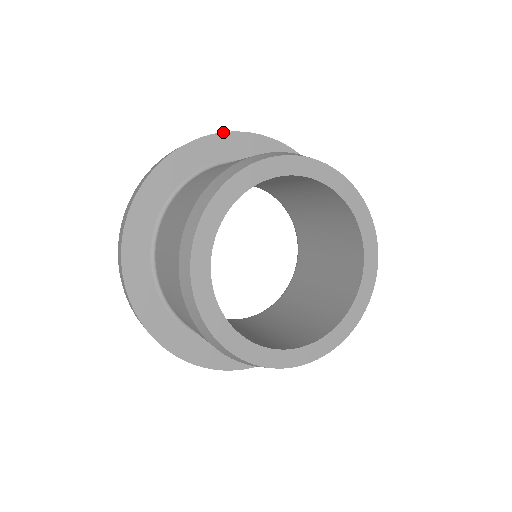
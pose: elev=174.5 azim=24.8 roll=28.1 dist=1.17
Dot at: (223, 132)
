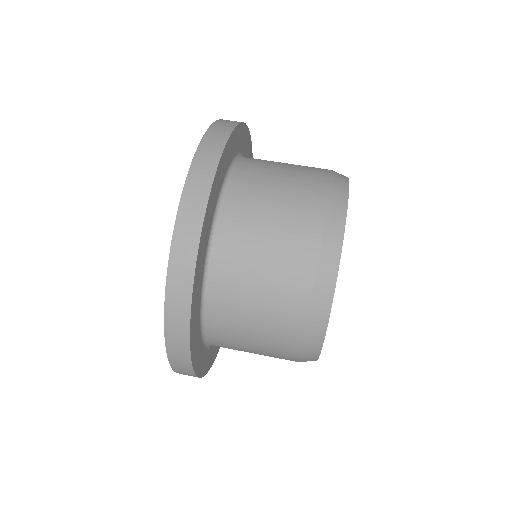
Dot at: (192, 292)
